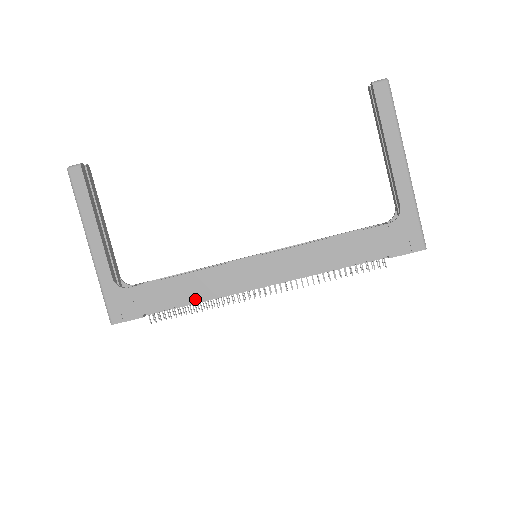
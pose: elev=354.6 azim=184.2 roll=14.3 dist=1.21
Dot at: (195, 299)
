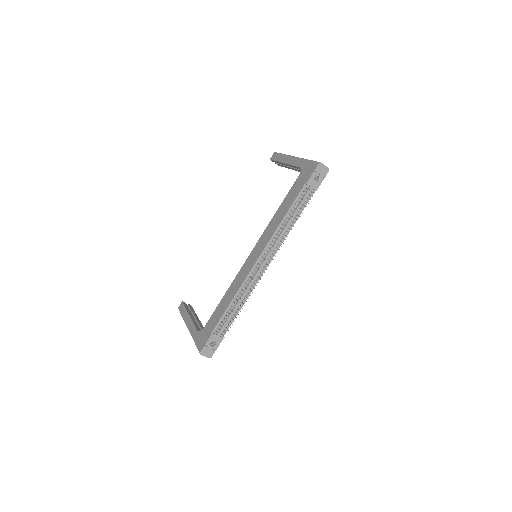
Dot at: (232, 299)
